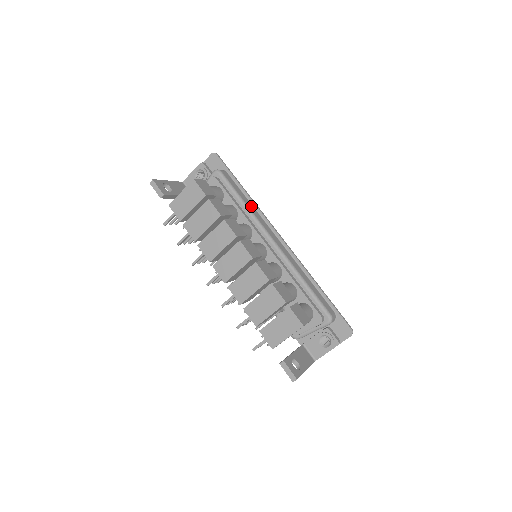
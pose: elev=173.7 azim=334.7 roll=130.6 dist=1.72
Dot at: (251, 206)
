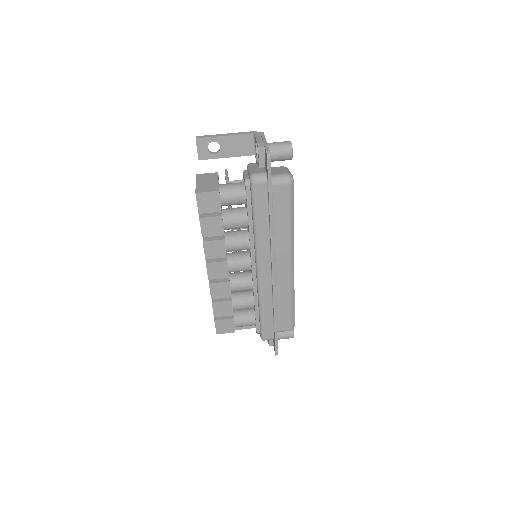
Dot at: (265, 231)
